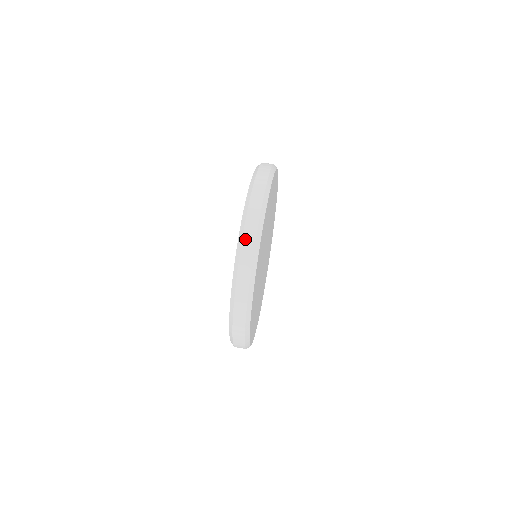
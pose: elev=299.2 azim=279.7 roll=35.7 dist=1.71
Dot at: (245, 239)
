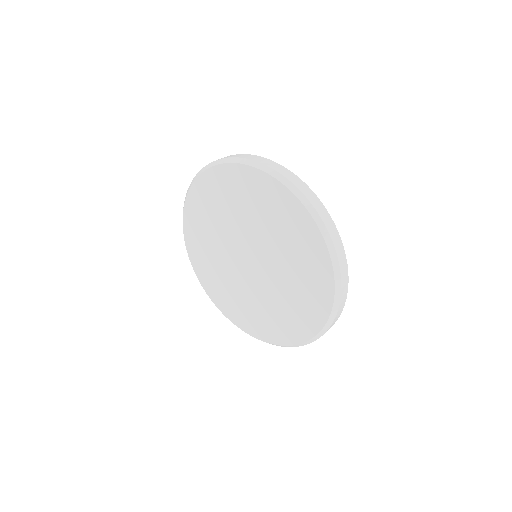
Dot at: (327, 225)
